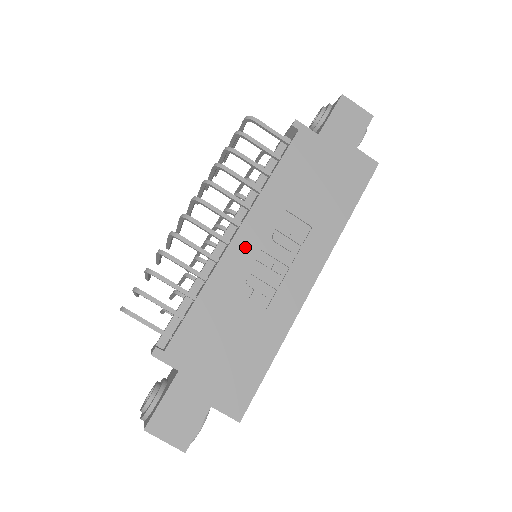
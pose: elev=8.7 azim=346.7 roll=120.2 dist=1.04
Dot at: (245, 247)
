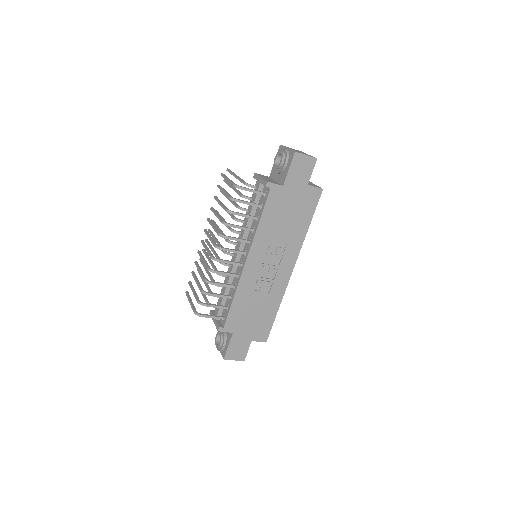
Dot at: (252, 267)
